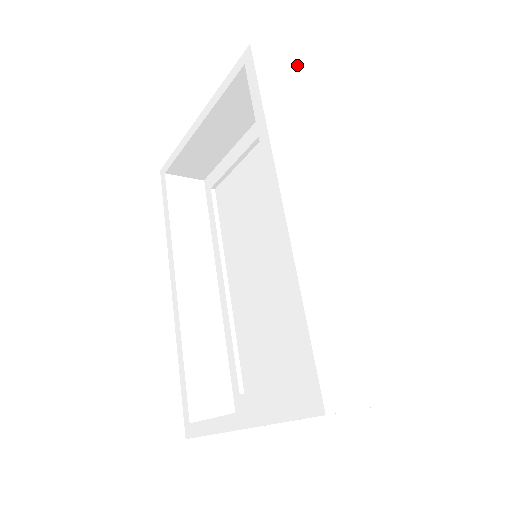
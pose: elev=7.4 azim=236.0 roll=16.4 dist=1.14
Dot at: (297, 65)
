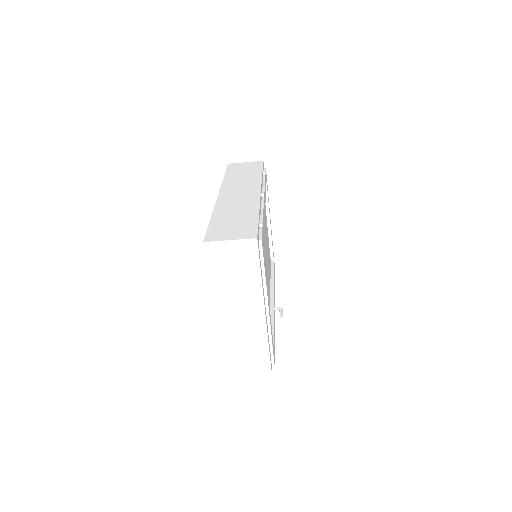
Dot at: (257, 162)
